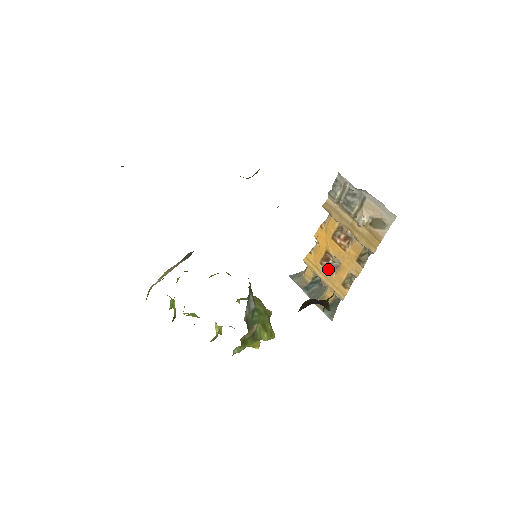
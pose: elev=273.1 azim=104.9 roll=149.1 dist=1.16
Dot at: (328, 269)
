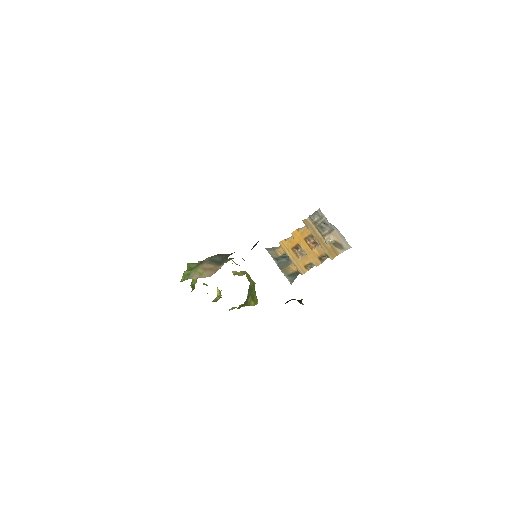
Dot at: (296, 254)
